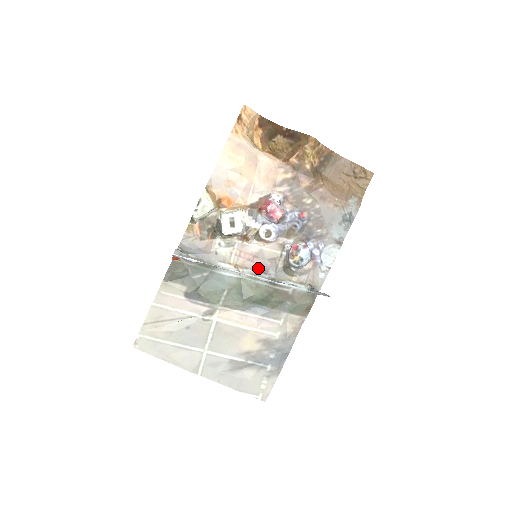
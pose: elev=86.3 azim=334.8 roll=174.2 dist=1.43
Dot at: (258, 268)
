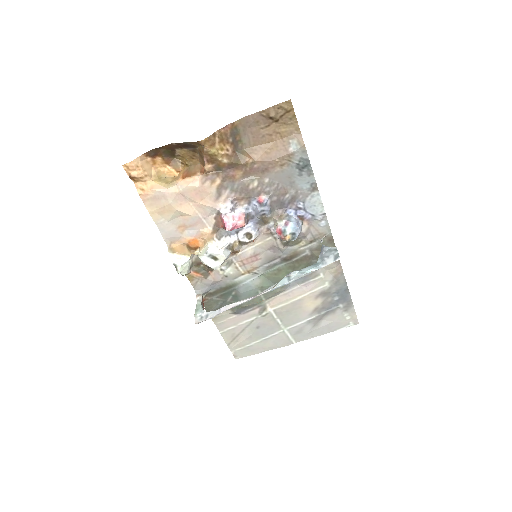
Dot at: (266, 261)
